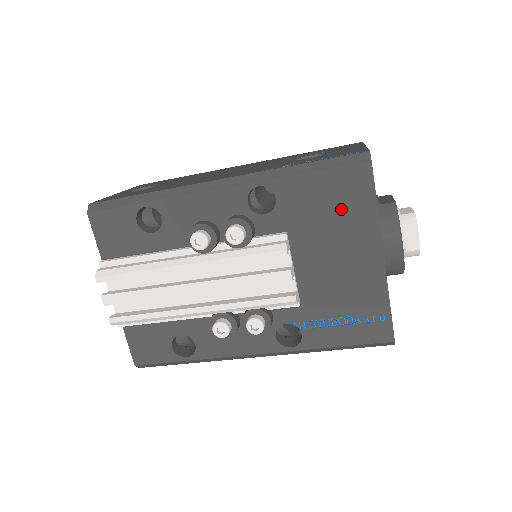
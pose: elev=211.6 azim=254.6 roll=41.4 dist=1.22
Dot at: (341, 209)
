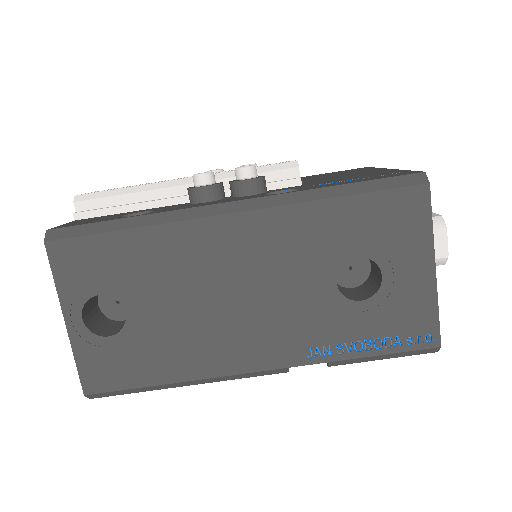
Dot at: (345, 172)
